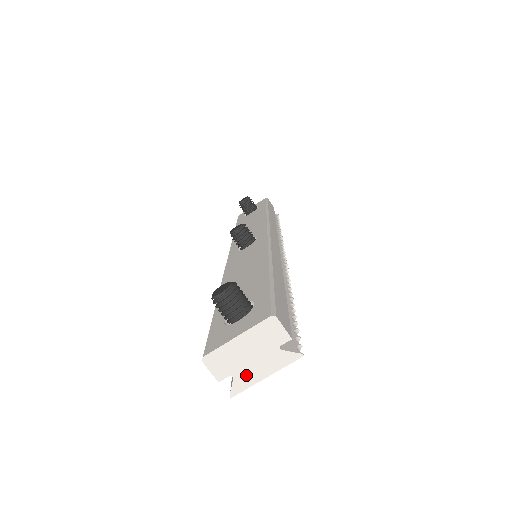
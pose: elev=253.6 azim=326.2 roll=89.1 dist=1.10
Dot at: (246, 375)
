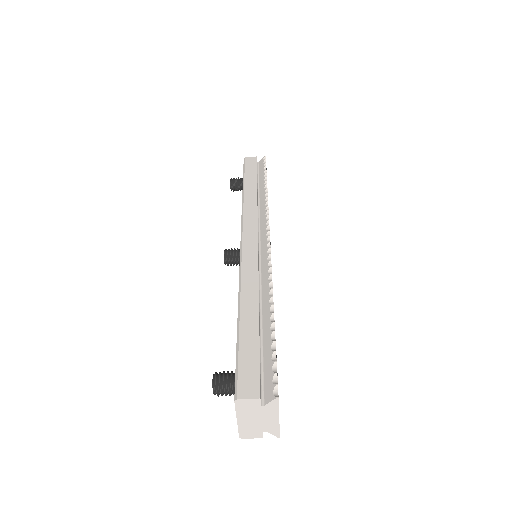
Dot at: (269, 426)
